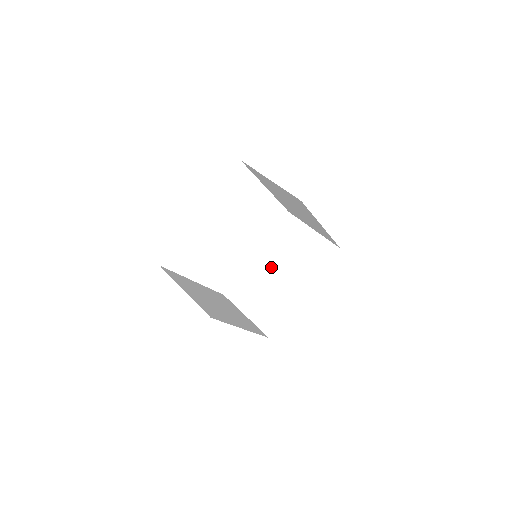
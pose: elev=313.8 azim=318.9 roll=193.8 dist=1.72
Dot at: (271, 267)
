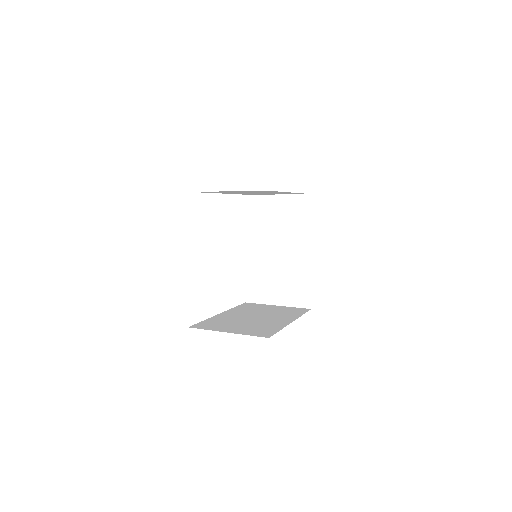
Dot at: (243, 316)
